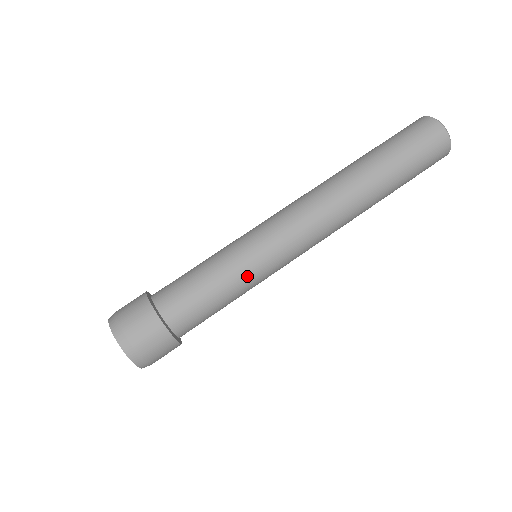
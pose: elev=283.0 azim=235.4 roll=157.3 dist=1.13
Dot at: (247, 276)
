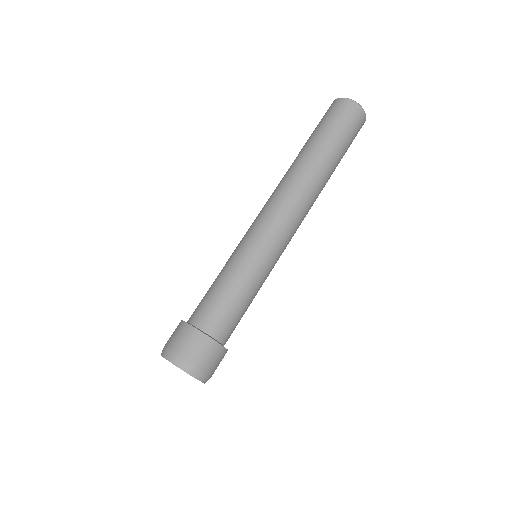
Dot at: (241, 262)
